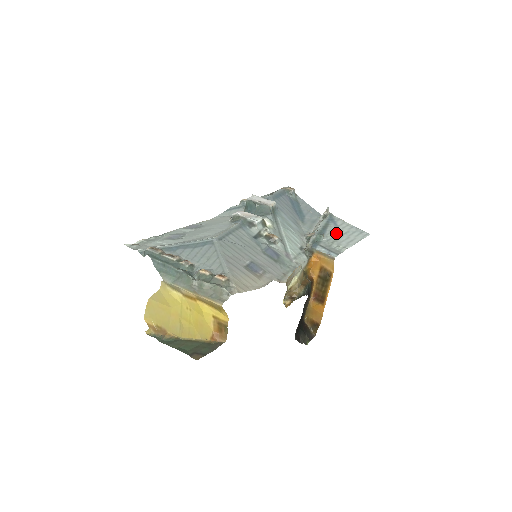
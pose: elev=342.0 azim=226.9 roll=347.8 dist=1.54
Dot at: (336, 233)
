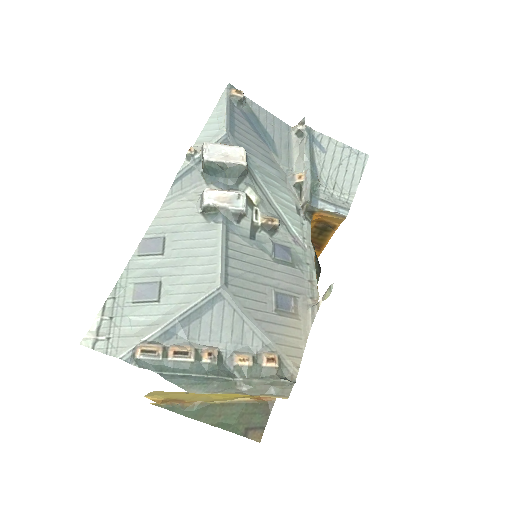
Dot at: (329, 167)
